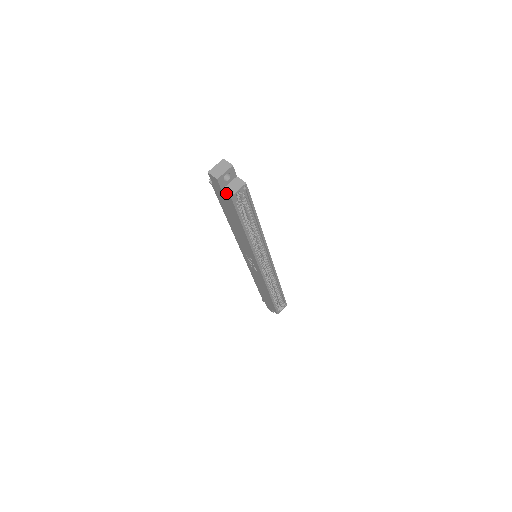
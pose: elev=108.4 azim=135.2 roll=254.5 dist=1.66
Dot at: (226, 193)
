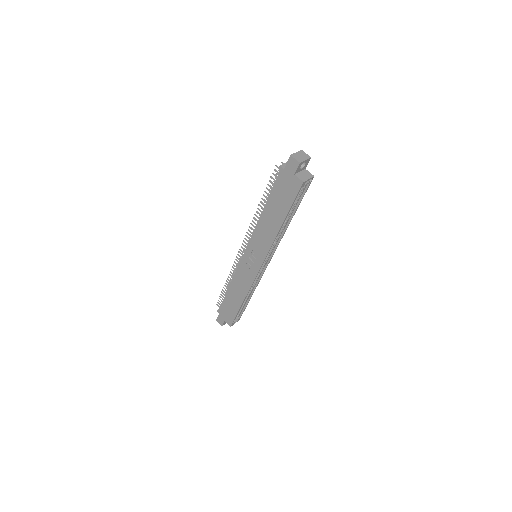
Dot at: (299, 178)
